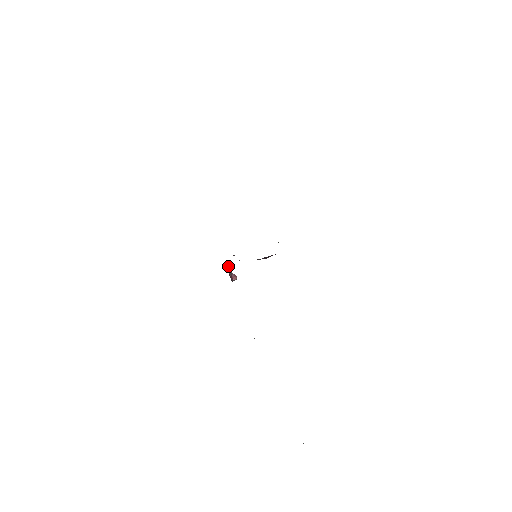
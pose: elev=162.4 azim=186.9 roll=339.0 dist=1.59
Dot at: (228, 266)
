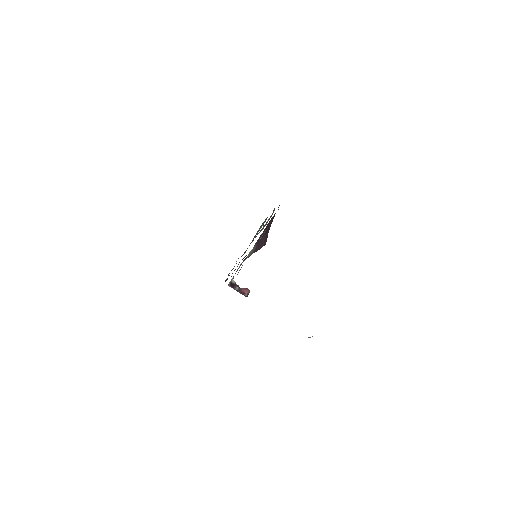
Dot at: (230, 283)
